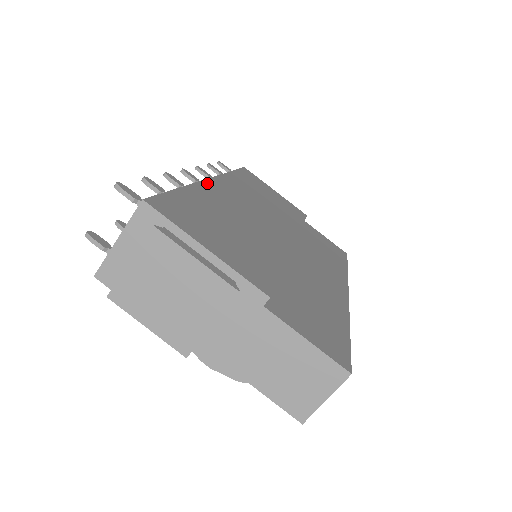
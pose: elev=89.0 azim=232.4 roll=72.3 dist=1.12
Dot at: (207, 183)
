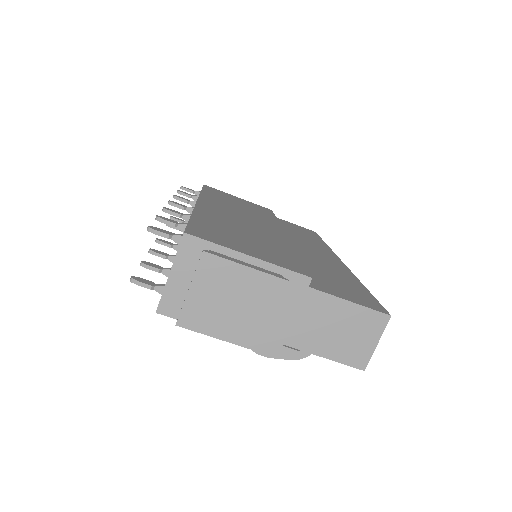
Dot at: (200, 206)
